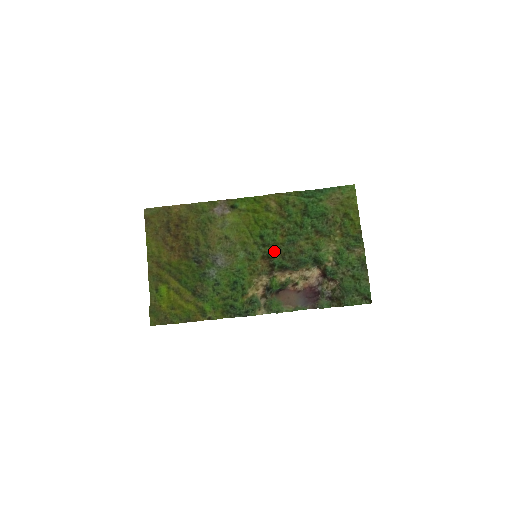
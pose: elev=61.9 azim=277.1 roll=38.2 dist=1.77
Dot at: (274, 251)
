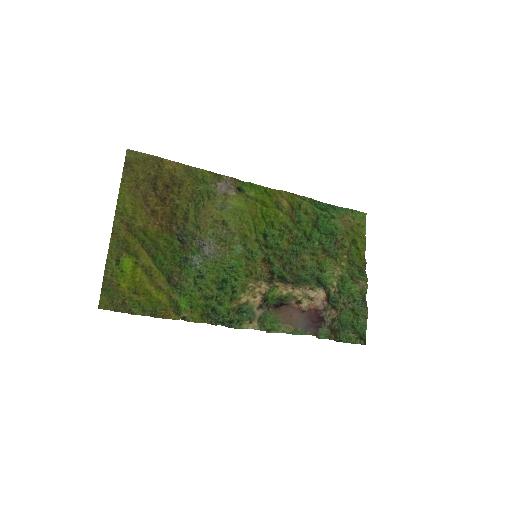
Dot at: (276, 257)
